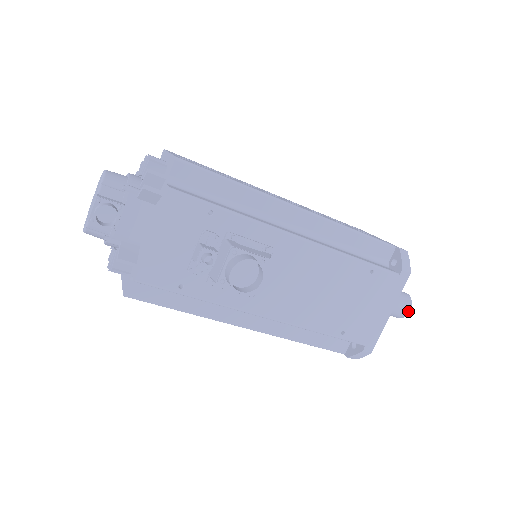
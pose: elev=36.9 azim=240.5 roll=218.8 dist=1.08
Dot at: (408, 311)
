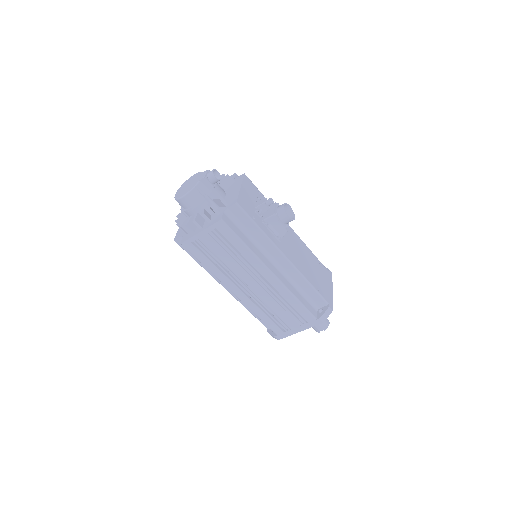
Dot at: (329, 322)
